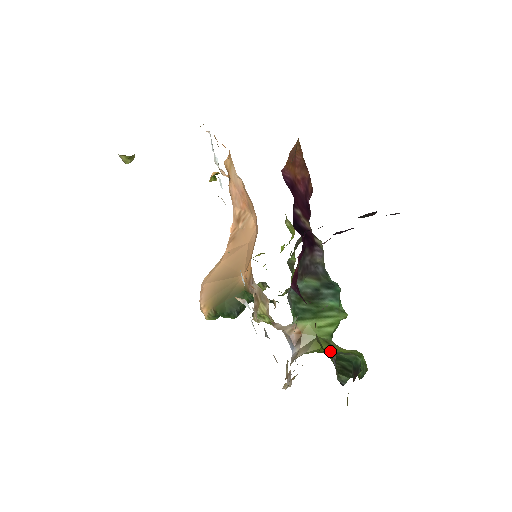
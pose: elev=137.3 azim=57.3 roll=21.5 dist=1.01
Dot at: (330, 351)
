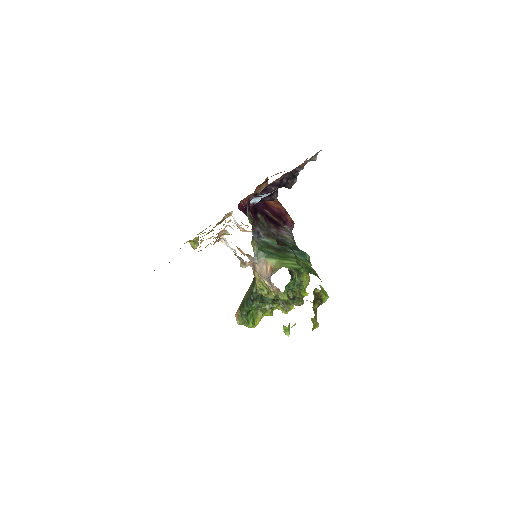
Dot at: occluded
